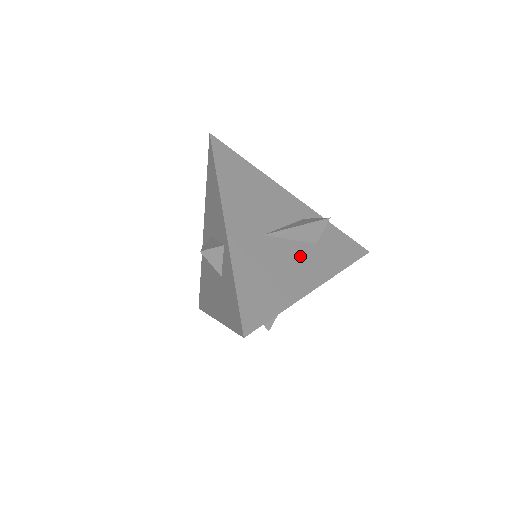
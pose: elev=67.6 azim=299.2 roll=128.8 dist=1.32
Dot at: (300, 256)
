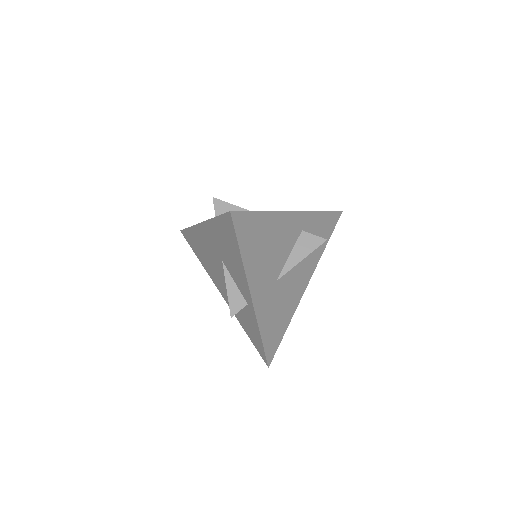
Dot at: (298, 272)
